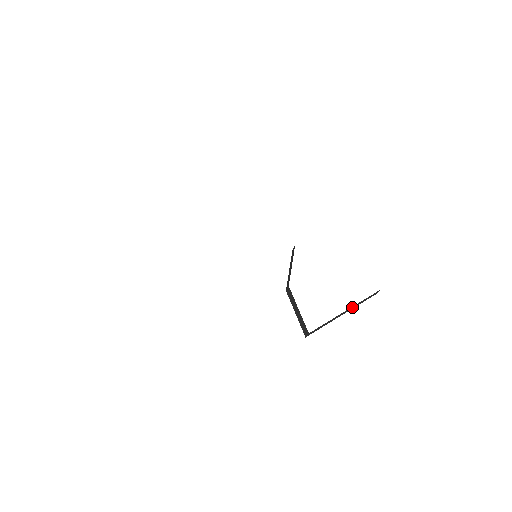
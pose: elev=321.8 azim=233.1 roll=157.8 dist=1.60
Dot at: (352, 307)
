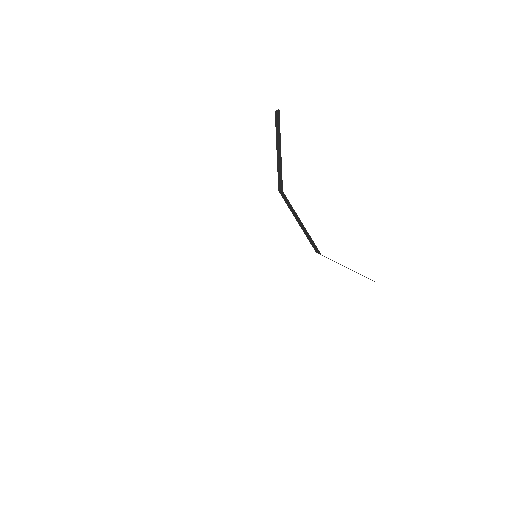
Dot at: occluded
